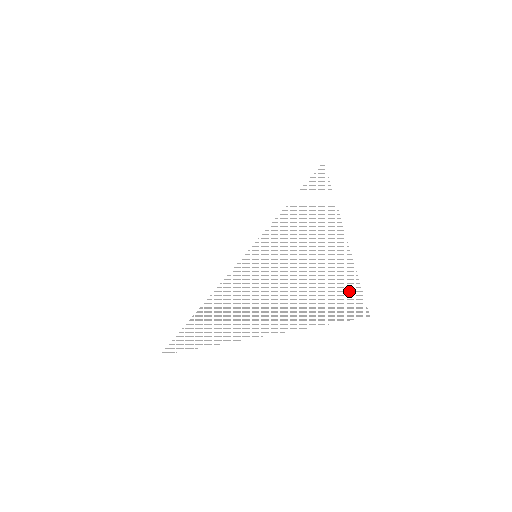
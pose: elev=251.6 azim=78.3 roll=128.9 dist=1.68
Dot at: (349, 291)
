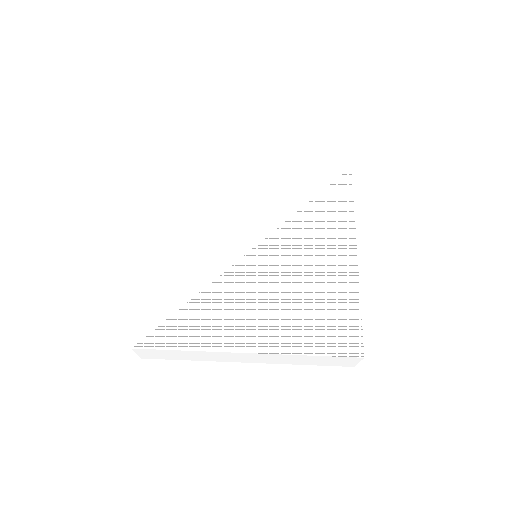
Dot at: (348, 324)
